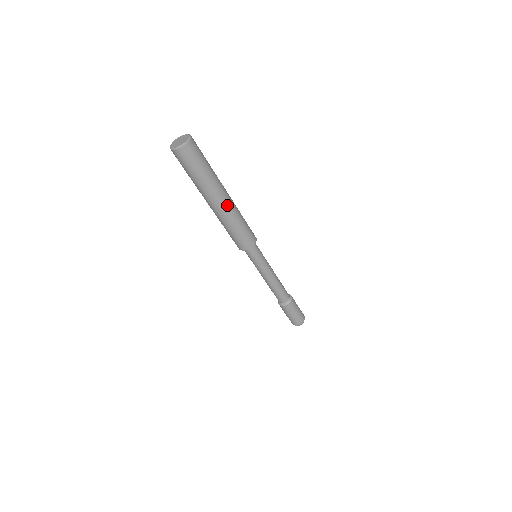
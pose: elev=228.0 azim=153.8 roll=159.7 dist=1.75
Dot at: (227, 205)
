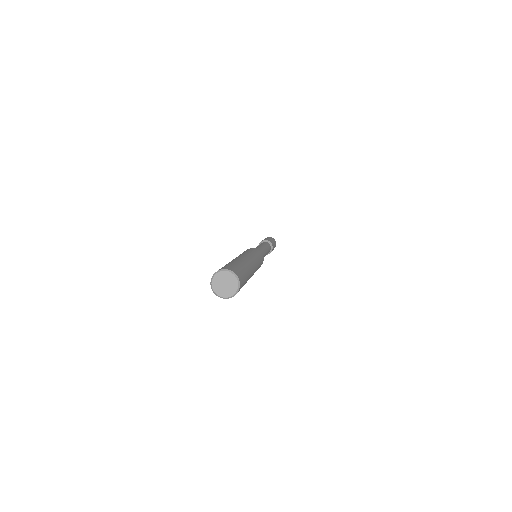
Dot at: (253, 274)
